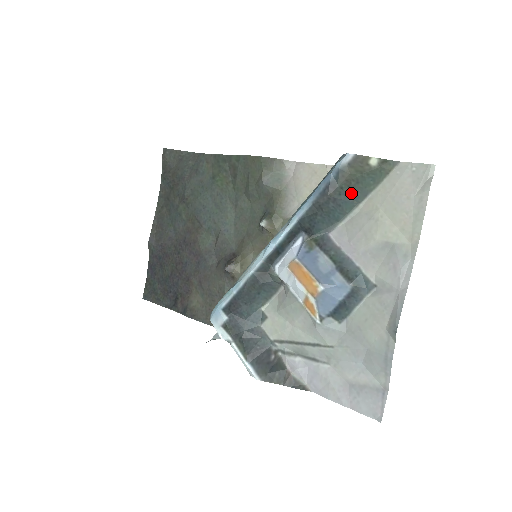
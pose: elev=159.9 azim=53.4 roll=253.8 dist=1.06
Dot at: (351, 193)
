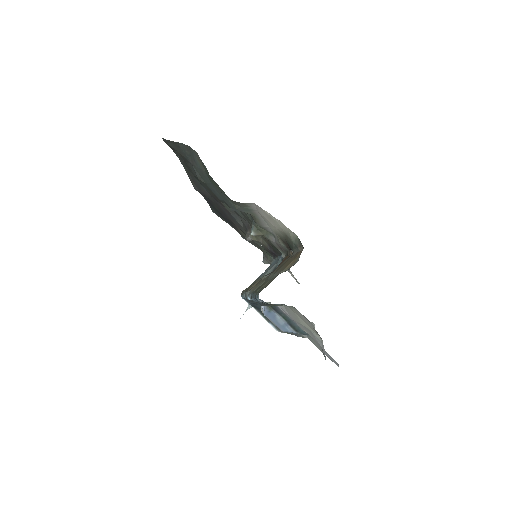
Dot at: occluded
